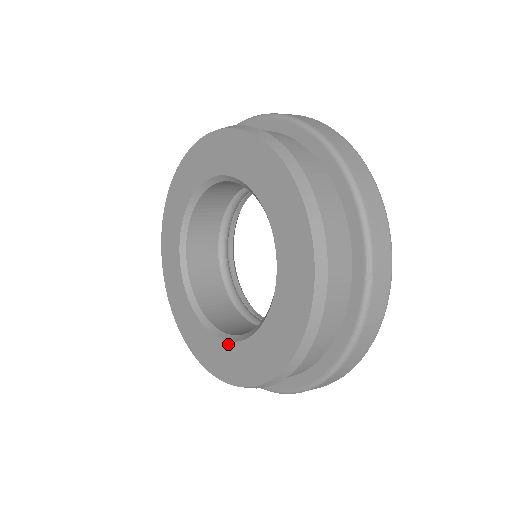
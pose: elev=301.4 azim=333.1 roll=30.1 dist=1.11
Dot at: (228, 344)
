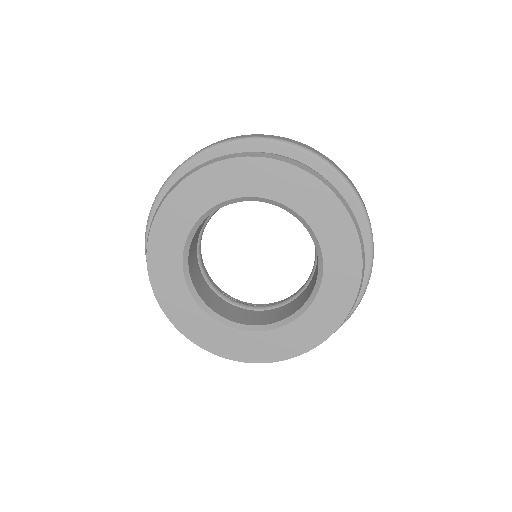
Dot at: (197, 306)
